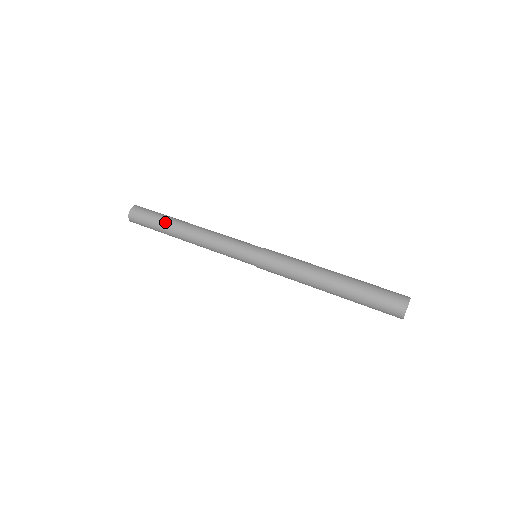
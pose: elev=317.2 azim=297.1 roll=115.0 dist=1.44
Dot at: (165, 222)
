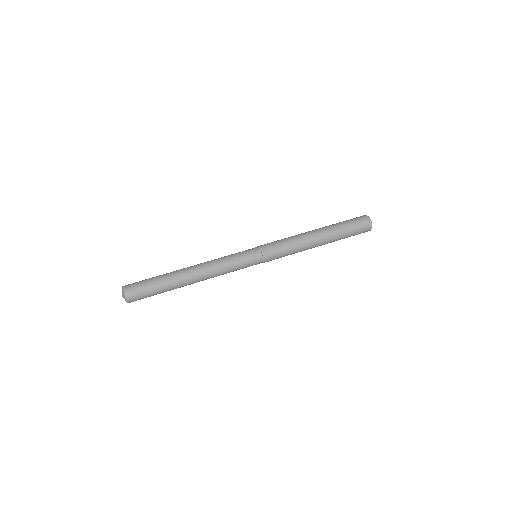
Dot at: (169, 288)
